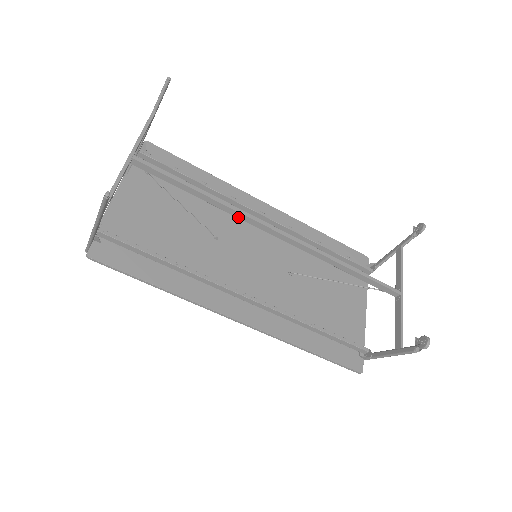
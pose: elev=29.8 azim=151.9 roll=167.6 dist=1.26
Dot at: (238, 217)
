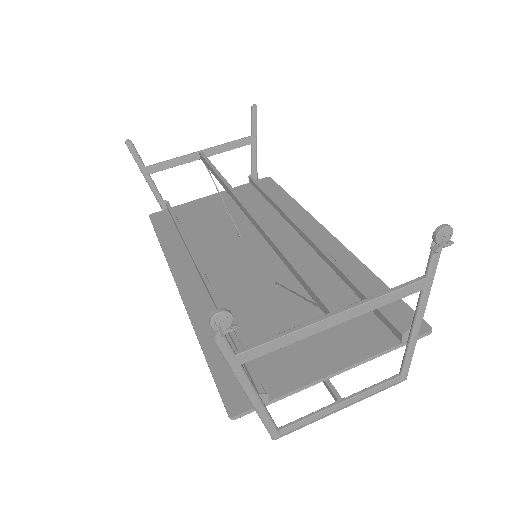
Dot at: (230, 195)
